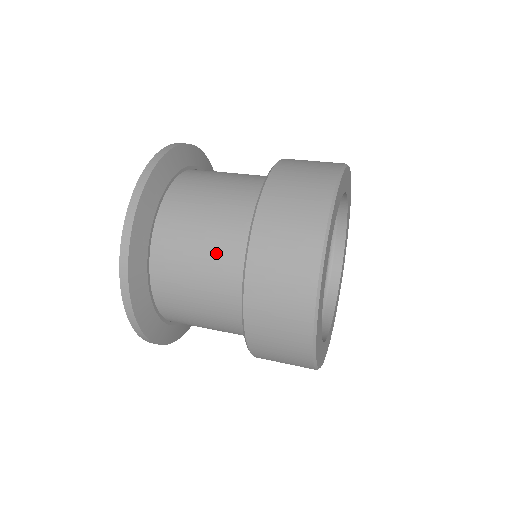
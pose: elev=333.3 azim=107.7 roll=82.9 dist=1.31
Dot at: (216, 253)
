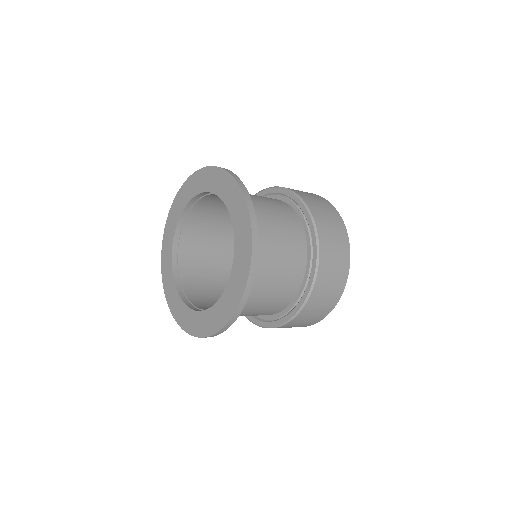
Dot at: (289, 243)
